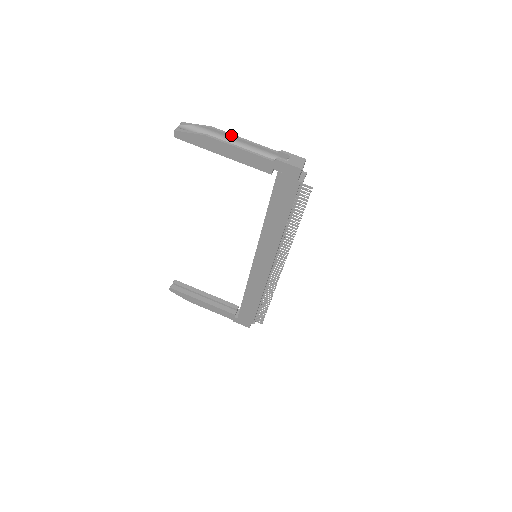
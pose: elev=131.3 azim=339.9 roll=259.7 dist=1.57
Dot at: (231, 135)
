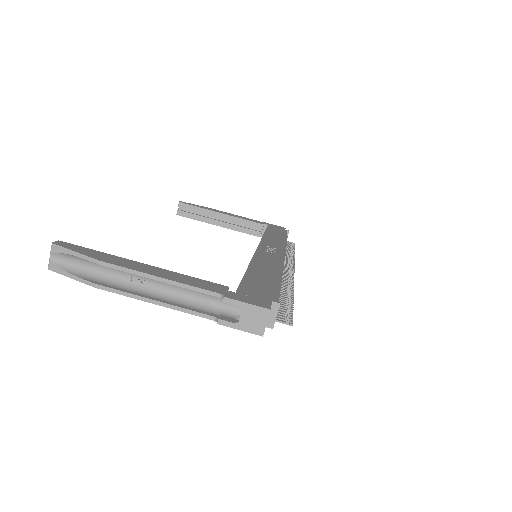
Dot at: (135, 274)
